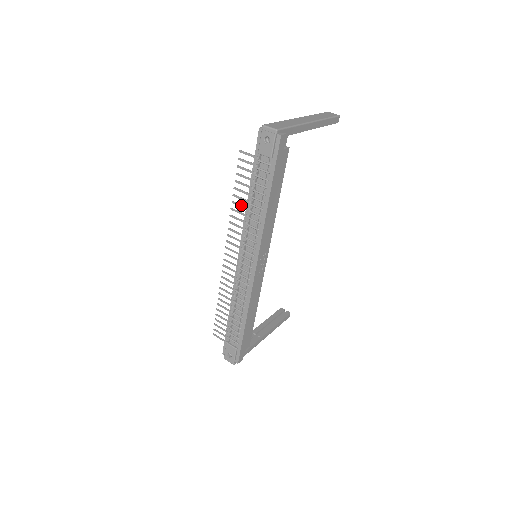
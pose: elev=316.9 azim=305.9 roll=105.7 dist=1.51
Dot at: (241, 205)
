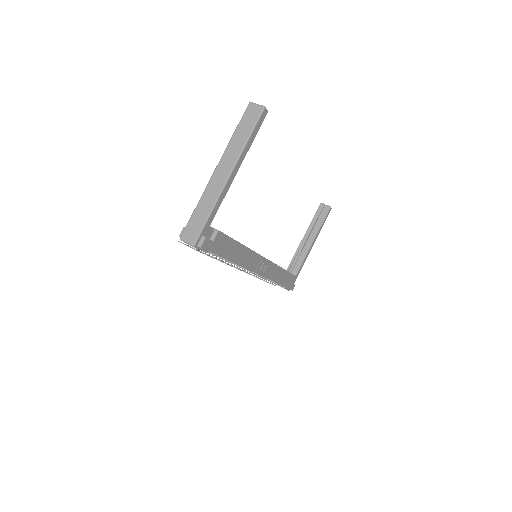
Dot at: occluded
